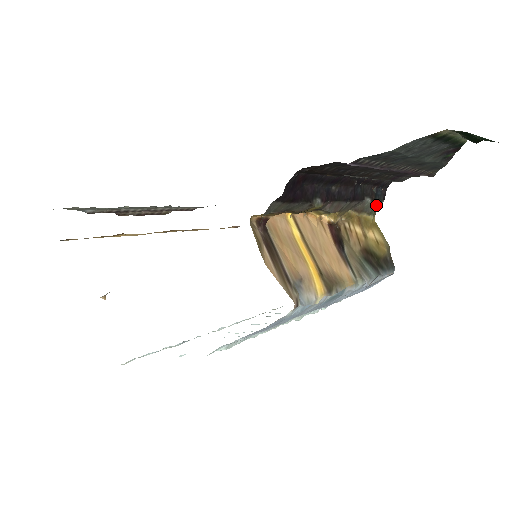
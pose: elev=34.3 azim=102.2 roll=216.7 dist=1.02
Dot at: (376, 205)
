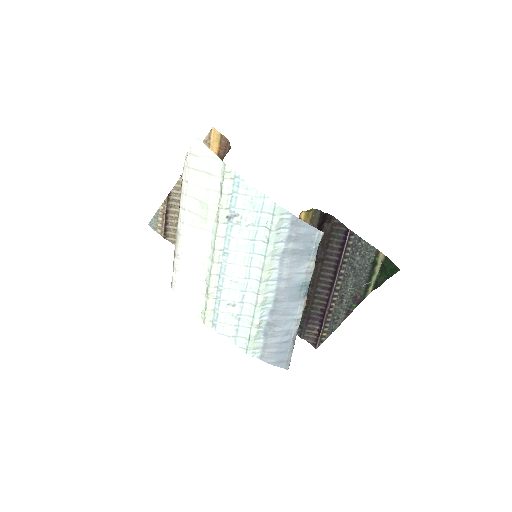
Dot at: occluded
